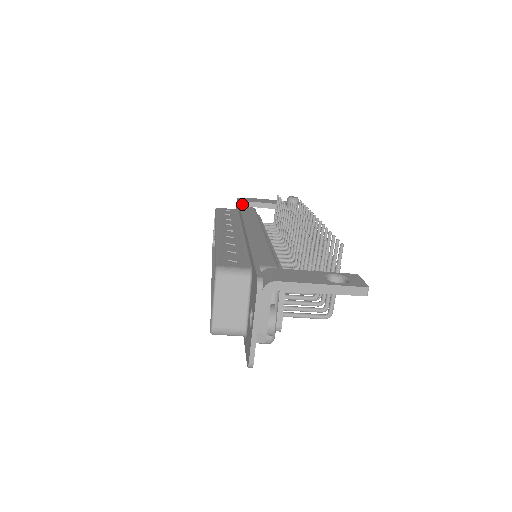
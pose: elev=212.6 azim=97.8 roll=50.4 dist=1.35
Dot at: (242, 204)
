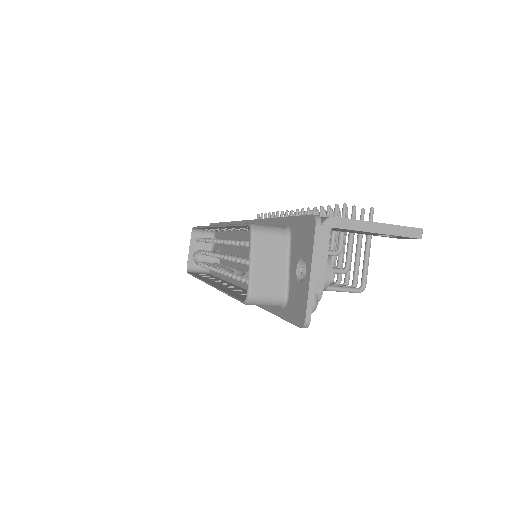
Dot at: occluded
